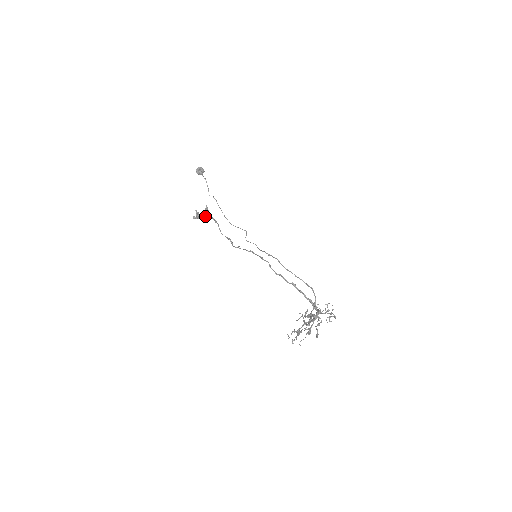
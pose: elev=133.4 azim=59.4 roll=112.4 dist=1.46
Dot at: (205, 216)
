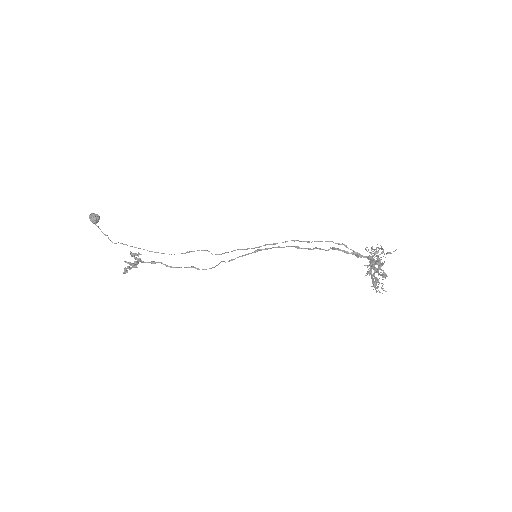
Dot at: occluded
